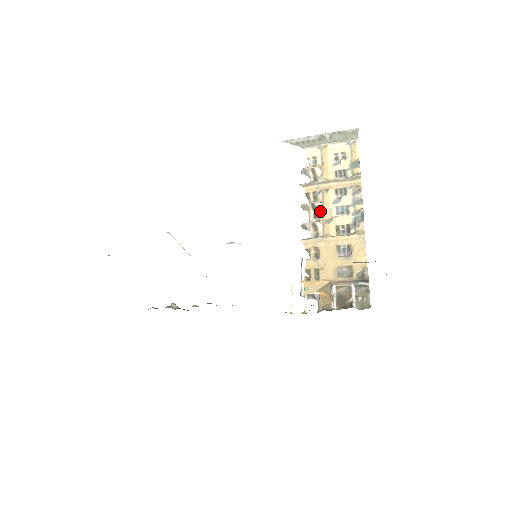
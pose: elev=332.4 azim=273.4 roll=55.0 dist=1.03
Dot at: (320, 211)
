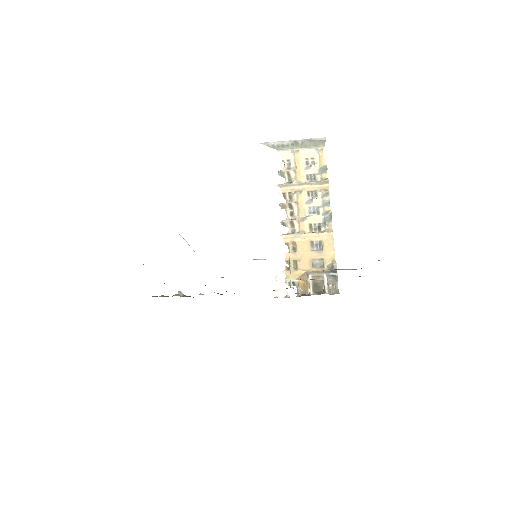
Dot at: (295, 210)
